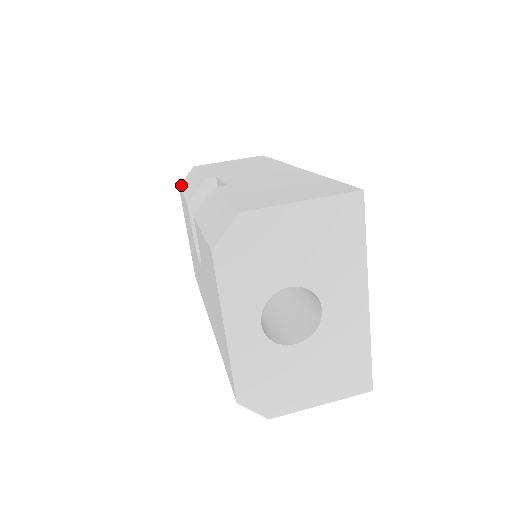
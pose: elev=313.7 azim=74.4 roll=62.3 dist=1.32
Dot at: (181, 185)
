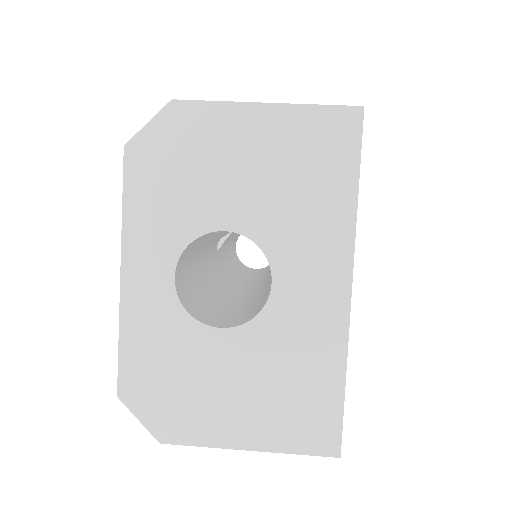
Dot at: occluded
